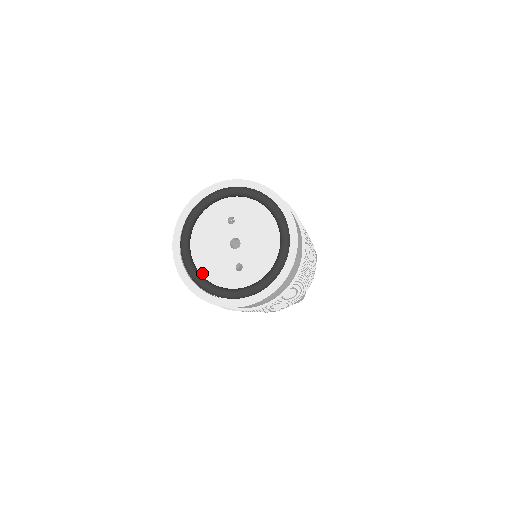
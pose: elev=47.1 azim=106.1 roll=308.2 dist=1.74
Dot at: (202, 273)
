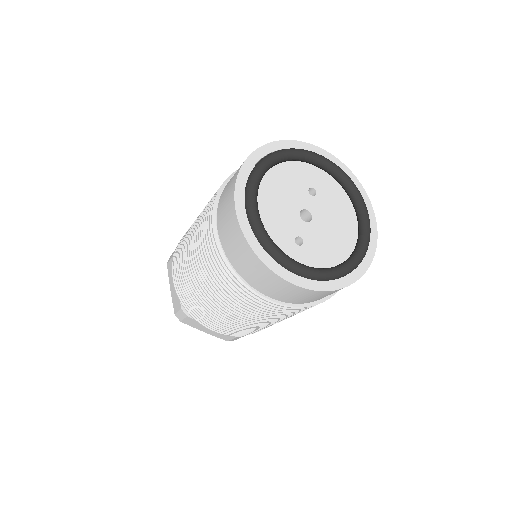
Dot at: occluded
